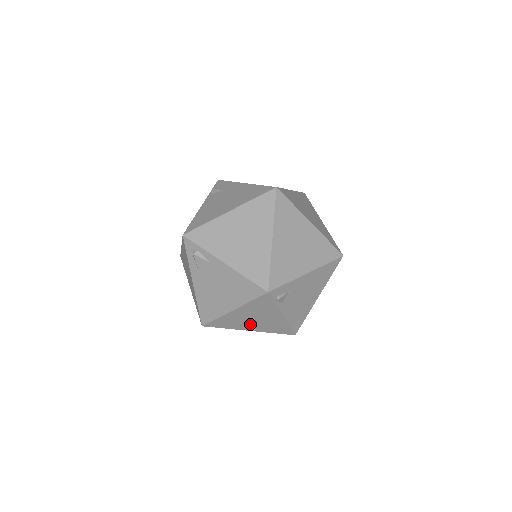
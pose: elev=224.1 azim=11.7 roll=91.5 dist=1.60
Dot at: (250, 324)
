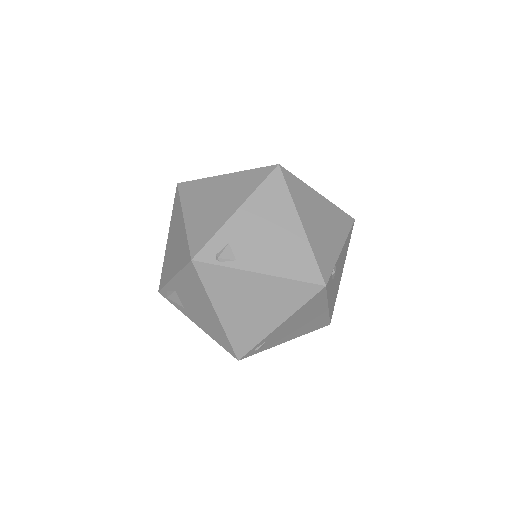
Dot at: (262, 316)
